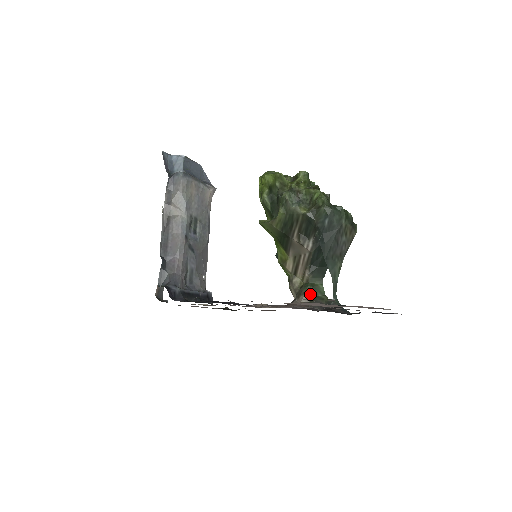
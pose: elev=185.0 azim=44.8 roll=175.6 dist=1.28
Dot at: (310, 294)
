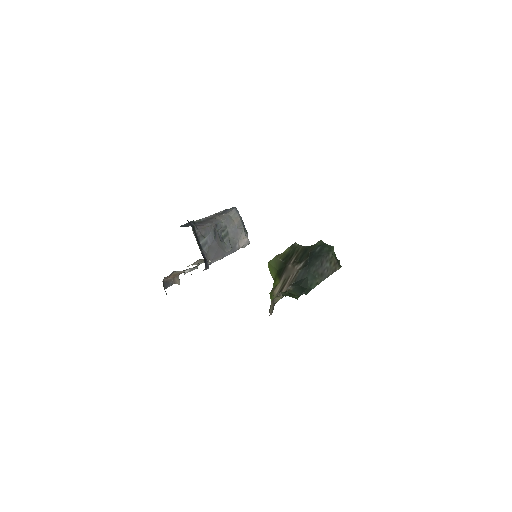
Dot at: (285, 294)
